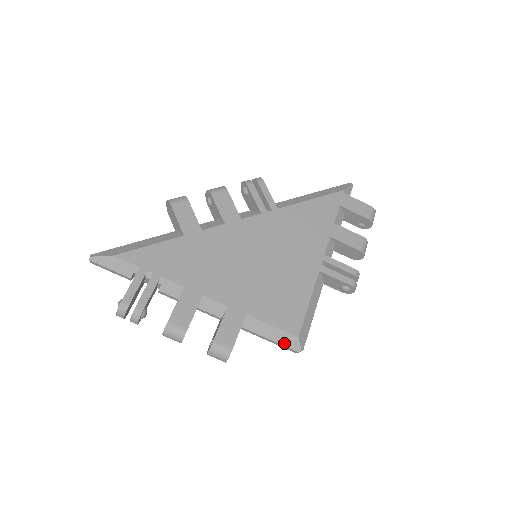
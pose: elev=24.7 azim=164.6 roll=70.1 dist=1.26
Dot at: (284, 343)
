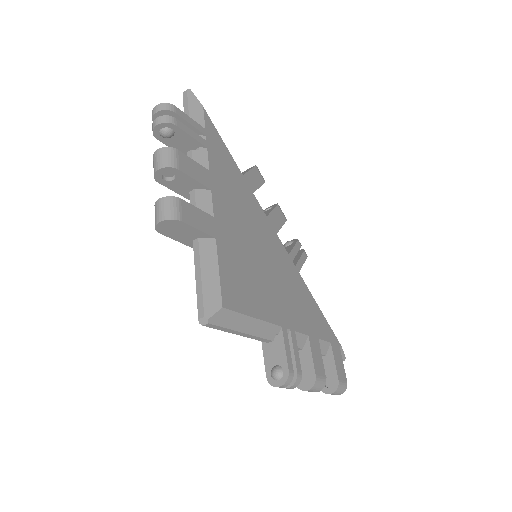
Dot at: (206, 294)
